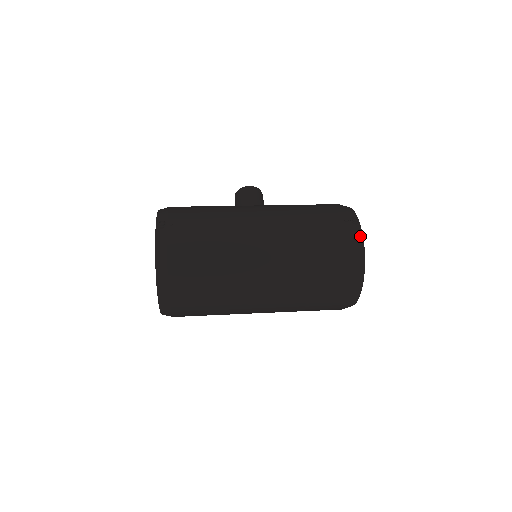
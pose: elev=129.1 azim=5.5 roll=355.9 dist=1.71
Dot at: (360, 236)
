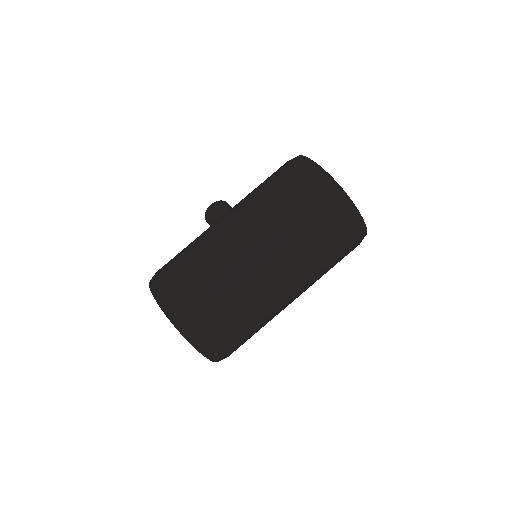
Dot at: (322, 172)
